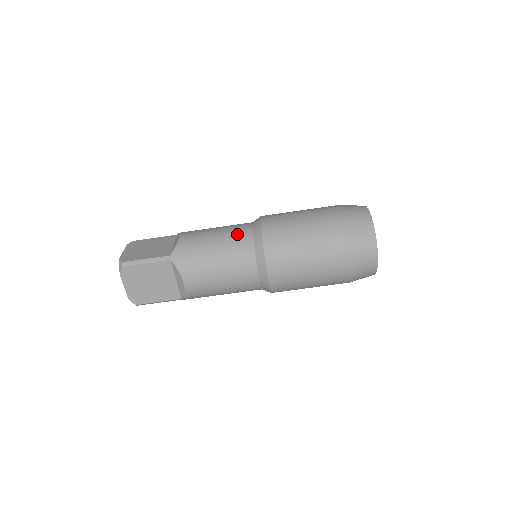
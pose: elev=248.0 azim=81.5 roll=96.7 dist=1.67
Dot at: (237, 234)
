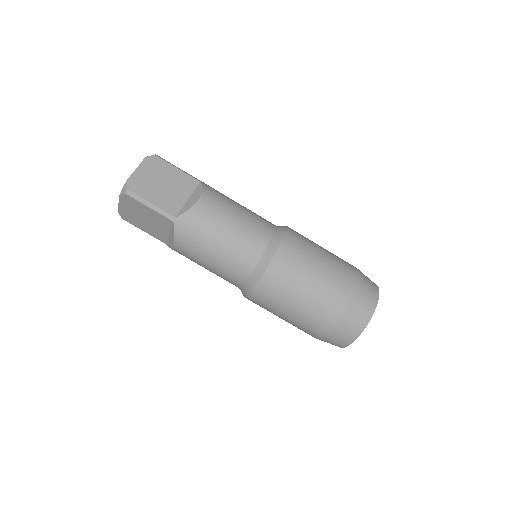
Dot at: (249, 243)
